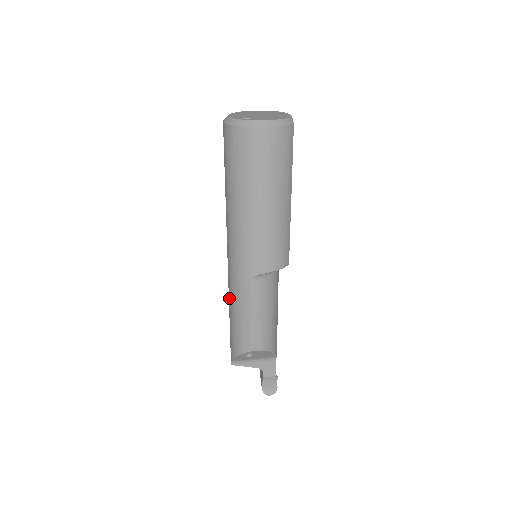
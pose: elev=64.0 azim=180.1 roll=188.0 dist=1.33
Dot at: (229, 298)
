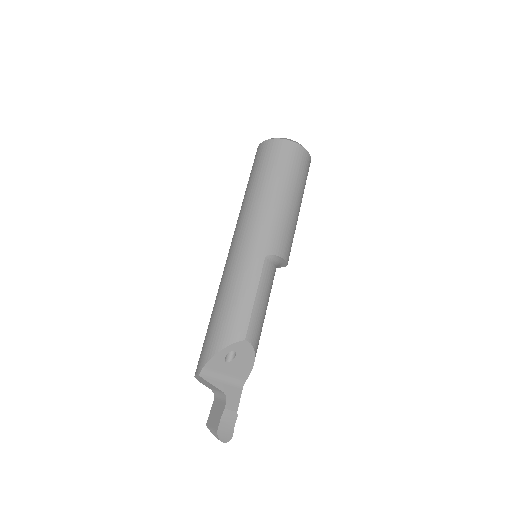
Dot at: (225, 285)
